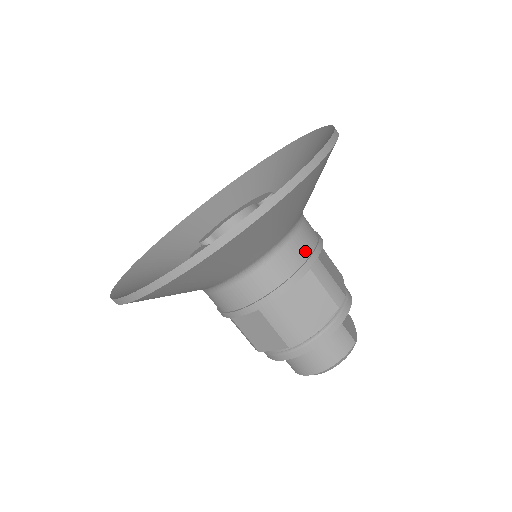
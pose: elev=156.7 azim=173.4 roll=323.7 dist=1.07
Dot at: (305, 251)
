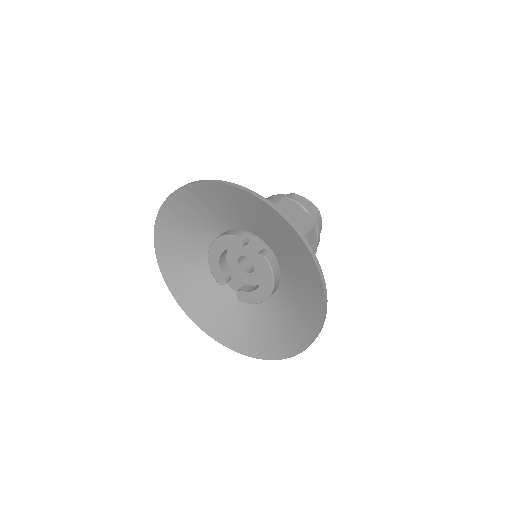
Dot at: occluded
